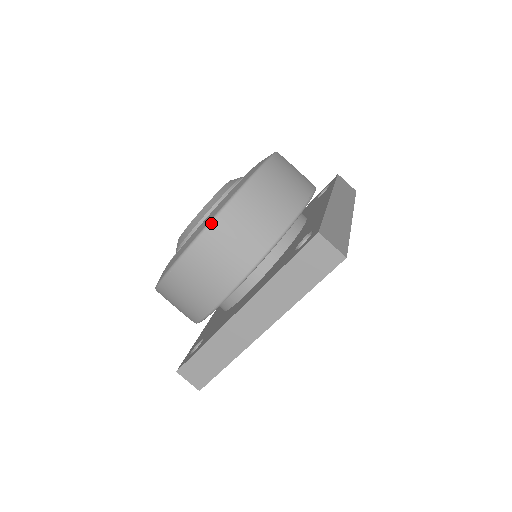
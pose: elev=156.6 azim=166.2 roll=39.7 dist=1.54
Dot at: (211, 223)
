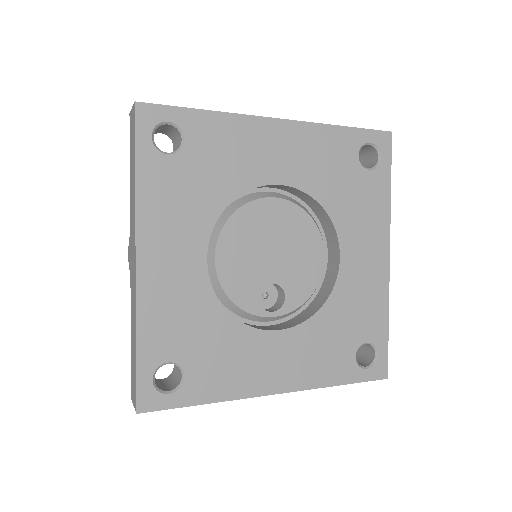
Dot at: occluded
